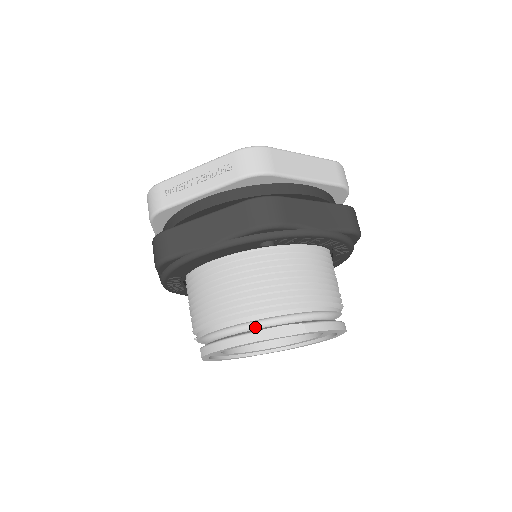
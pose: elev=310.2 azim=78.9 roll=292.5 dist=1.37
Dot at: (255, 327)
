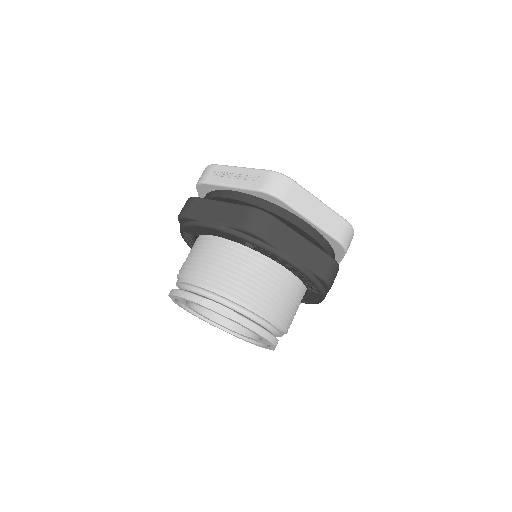
Dot at: (207, 295)
